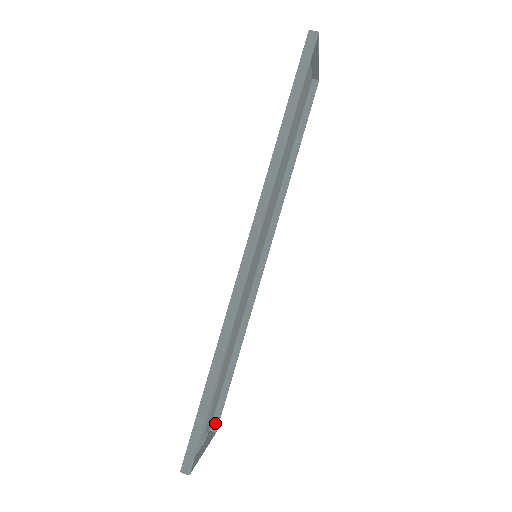
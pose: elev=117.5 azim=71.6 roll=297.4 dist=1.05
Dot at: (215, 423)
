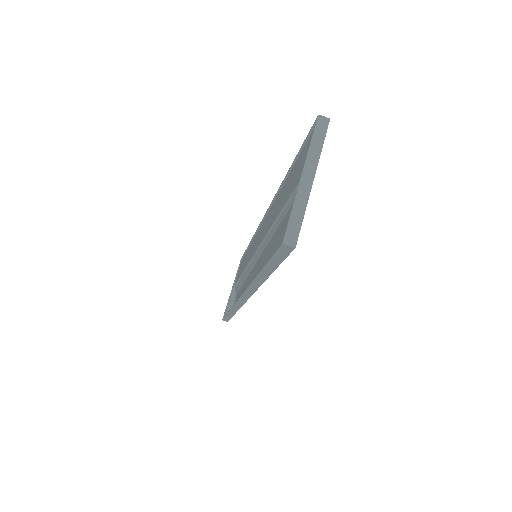
Dot at: occluded
